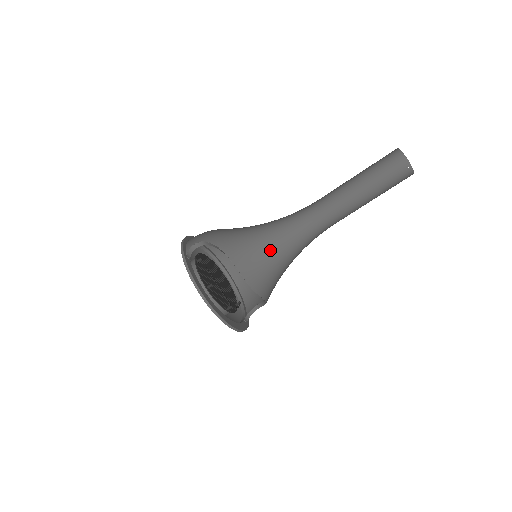
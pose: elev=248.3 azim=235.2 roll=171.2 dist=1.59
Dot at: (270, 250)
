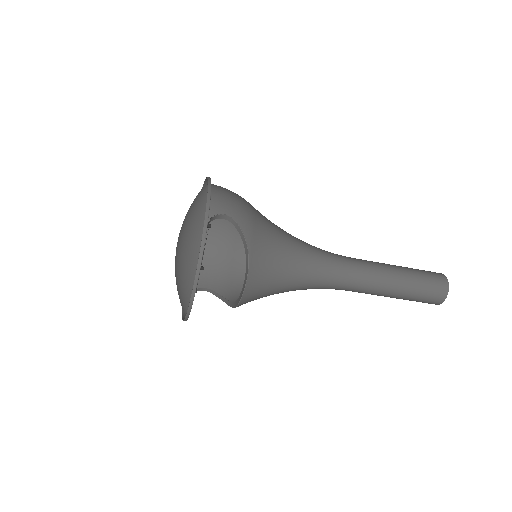
Dot at: (285, 279)
